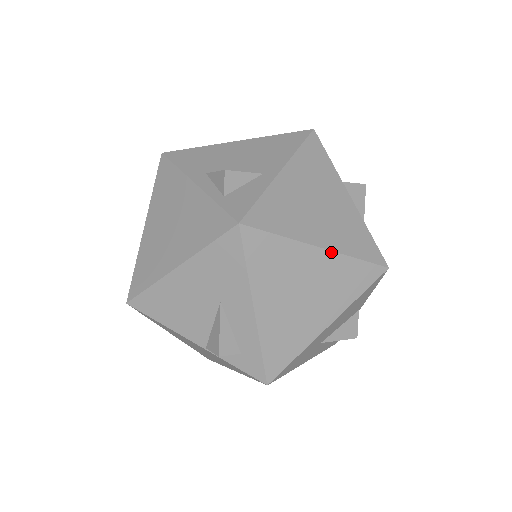
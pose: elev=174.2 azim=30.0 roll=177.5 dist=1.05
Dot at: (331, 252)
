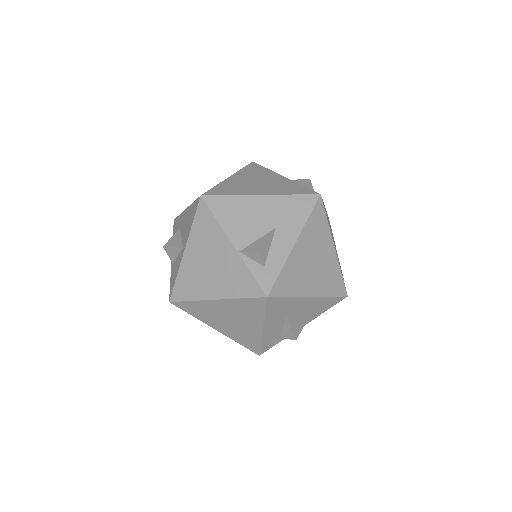
Dot at: (336, 256)
